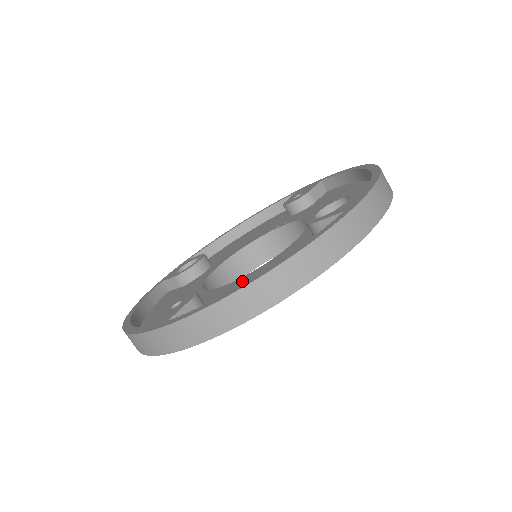
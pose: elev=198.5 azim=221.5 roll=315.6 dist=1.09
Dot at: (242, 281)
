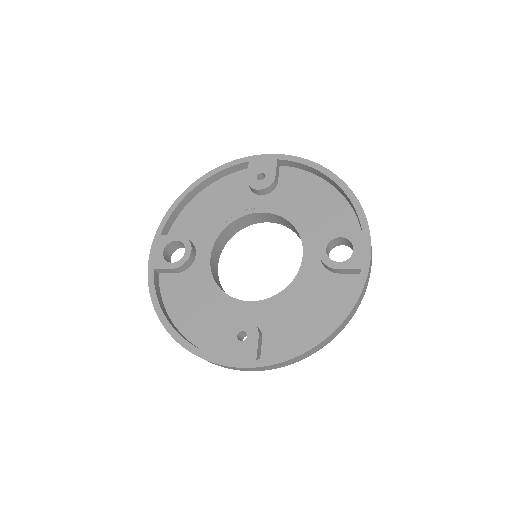
Dot at: (279, 304)
